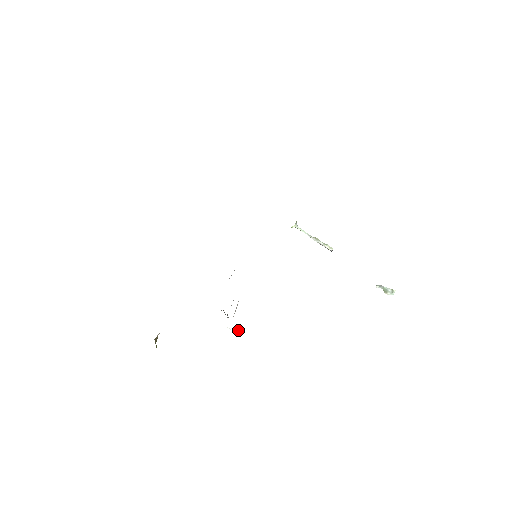
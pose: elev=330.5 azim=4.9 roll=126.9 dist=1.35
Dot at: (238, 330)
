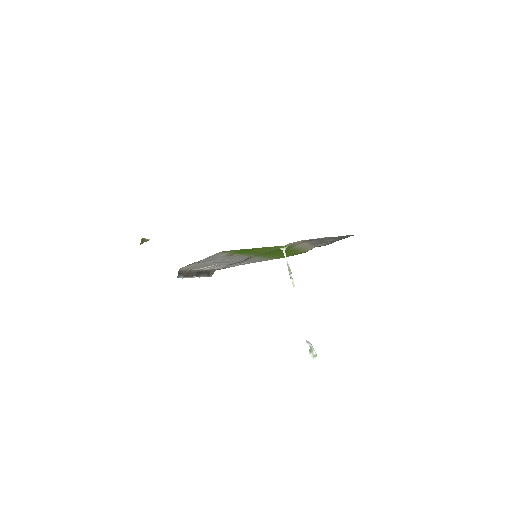
Dot at: (185, 273)
